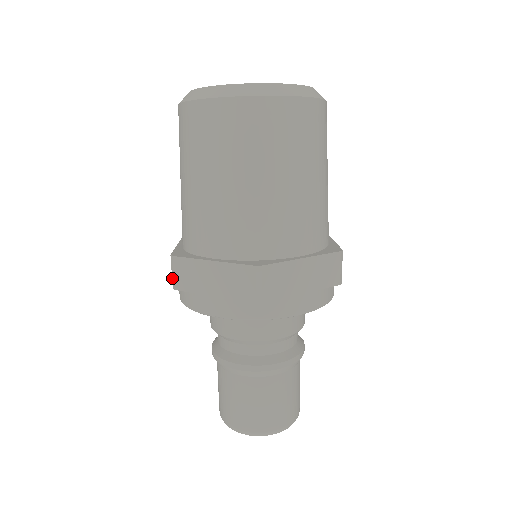
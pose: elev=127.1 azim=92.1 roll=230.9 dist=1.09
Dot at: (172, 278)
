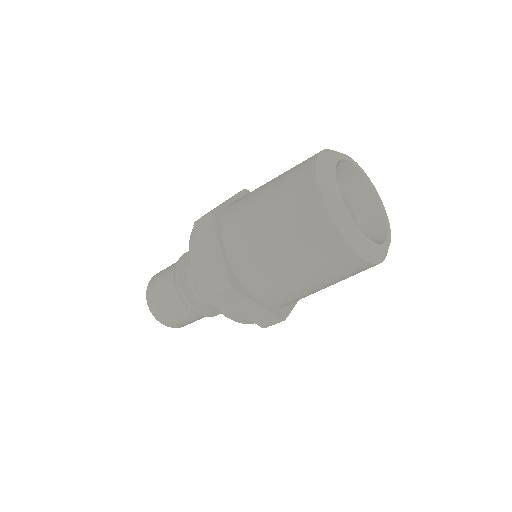
Dot at: (200, 219)
